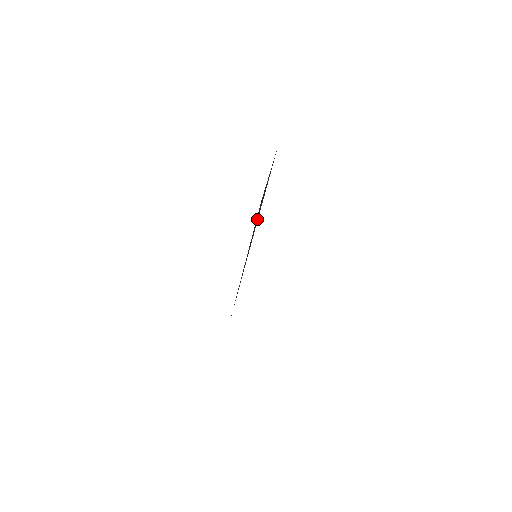
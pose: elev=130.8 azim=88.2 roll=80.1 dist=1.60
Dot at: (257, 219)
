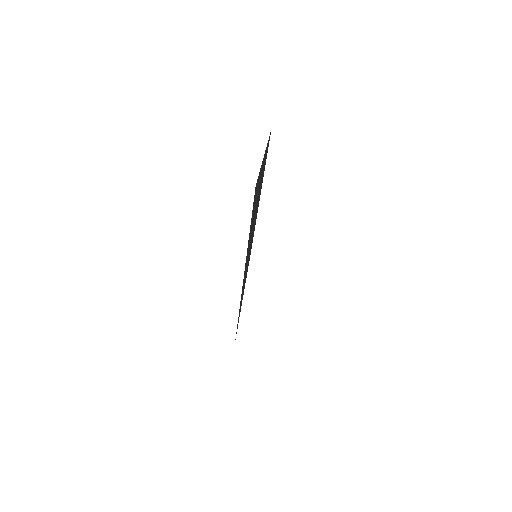
Dot at: (254, 217)
